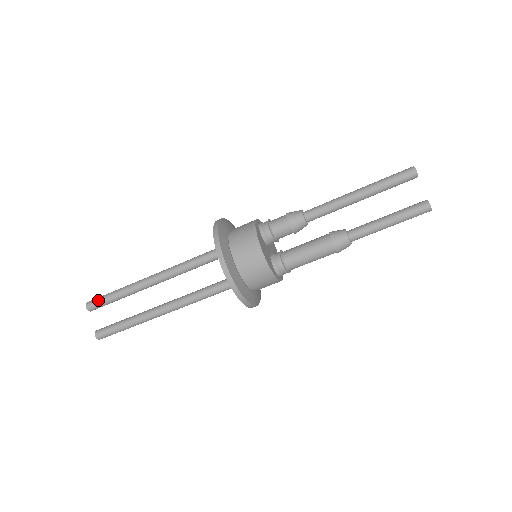
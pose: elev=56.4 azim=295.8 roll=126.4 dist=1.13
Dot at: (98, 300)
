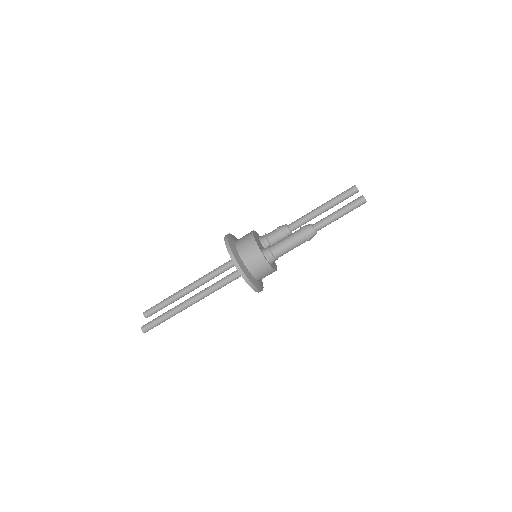
Dot at: (152, 307)
